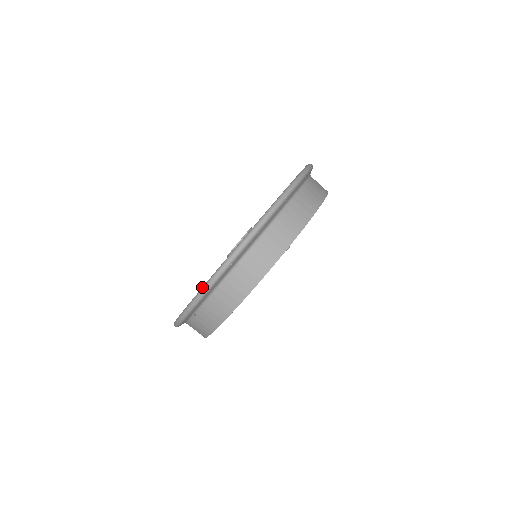
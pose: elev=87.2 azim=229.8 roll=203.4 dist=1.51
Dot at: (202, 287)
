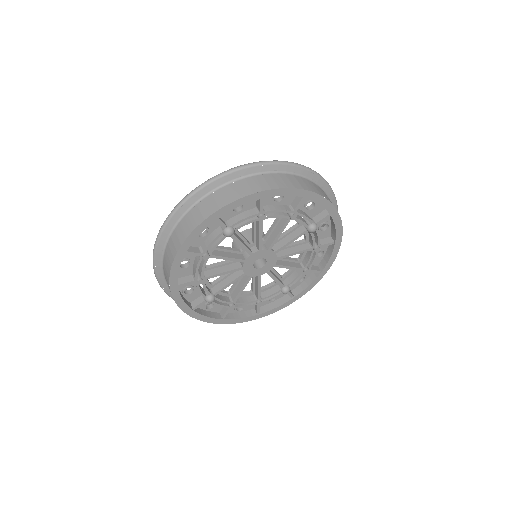
Dot at: (269, 161)
